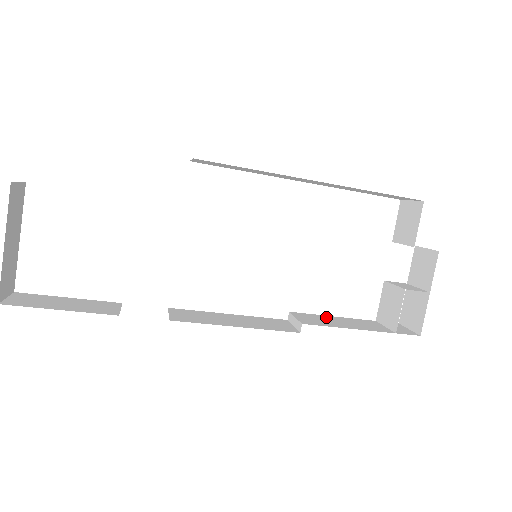
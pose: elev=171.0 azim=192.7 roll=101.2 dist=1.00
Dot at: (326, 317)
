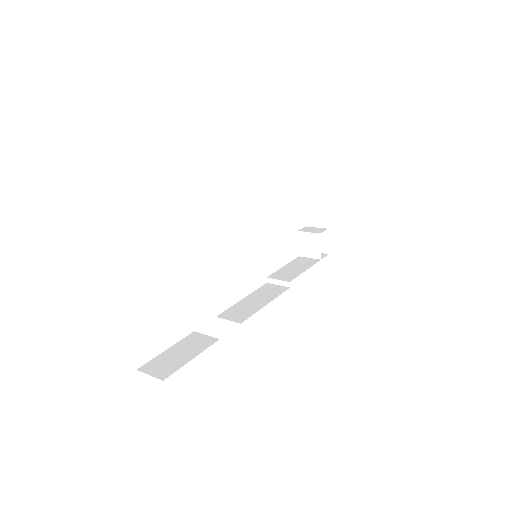
Dot at: (284, 269)
